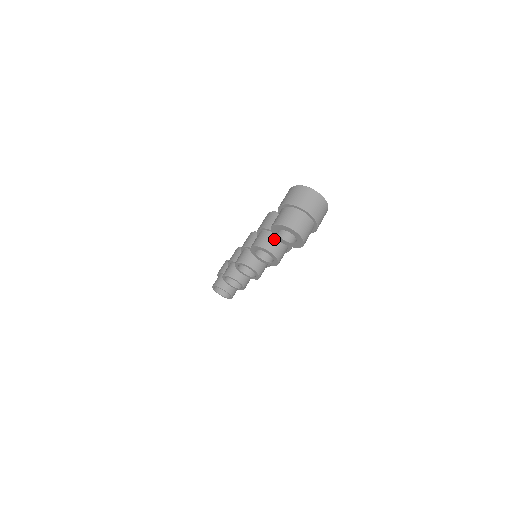
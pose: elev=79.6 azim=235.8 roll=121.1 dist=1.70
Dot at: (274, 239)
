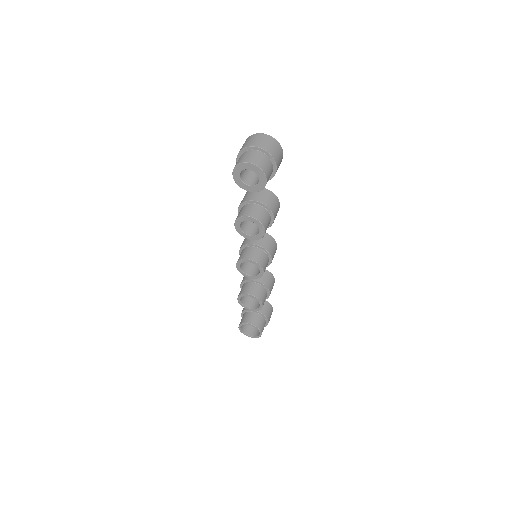
Dot at: (252, 207)
